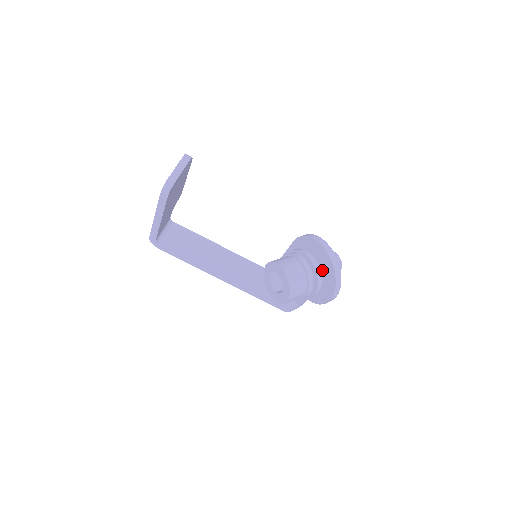
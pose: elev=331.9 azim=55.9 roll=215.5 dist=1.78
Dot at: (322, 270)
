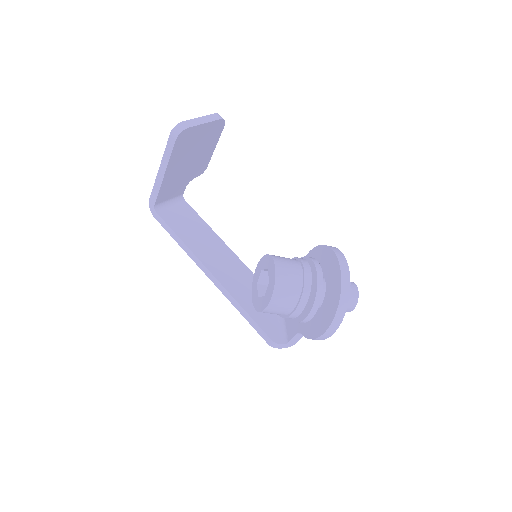
Dot at: (327, 289)
